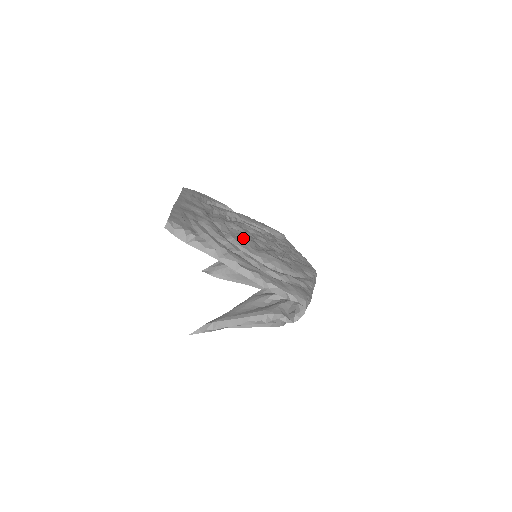
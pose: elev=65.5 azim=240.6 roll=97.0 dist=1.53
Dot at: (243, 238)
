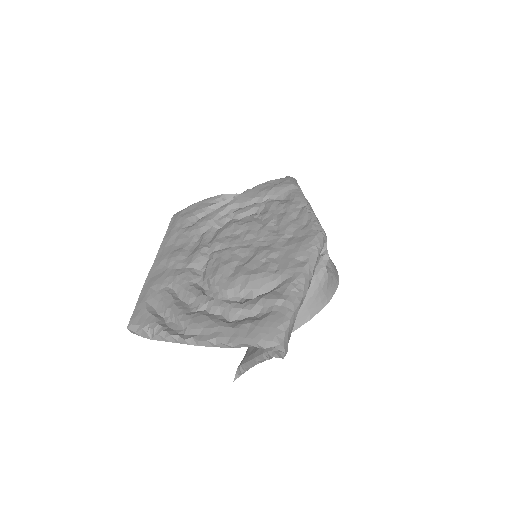
Dot at: (217, 268)
